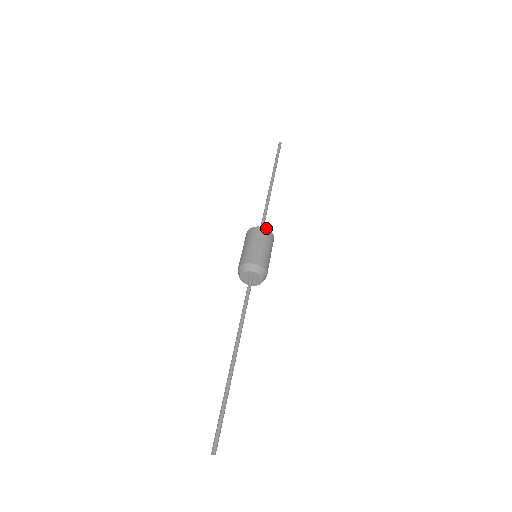
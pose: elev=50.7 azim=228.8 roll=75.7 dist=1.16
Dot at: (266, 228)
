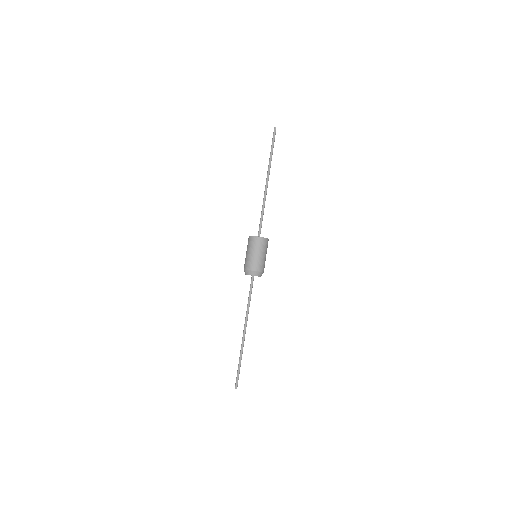
Dot at: (267, 238)
